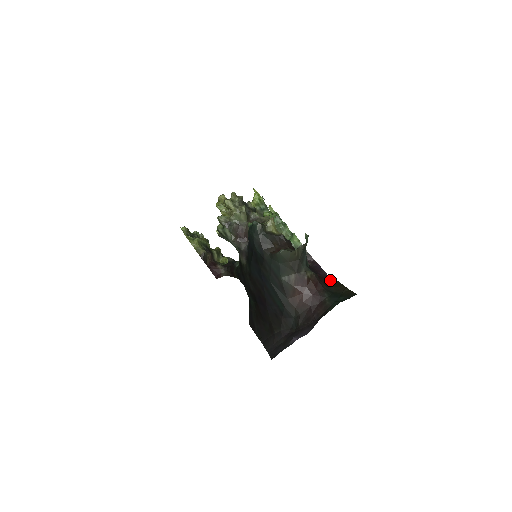
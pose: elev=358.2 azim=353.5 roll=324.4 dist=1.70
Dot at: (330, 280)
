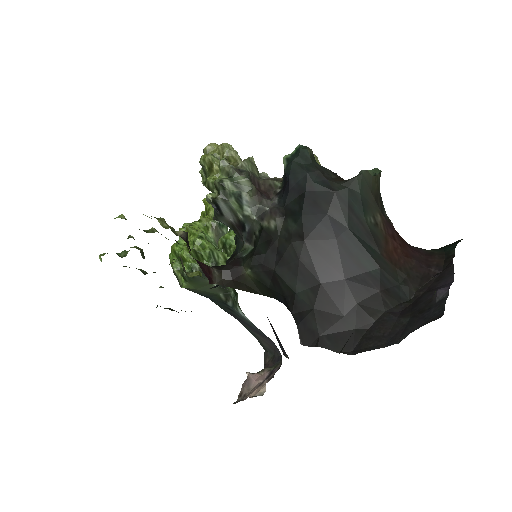
Dot at: occluded
